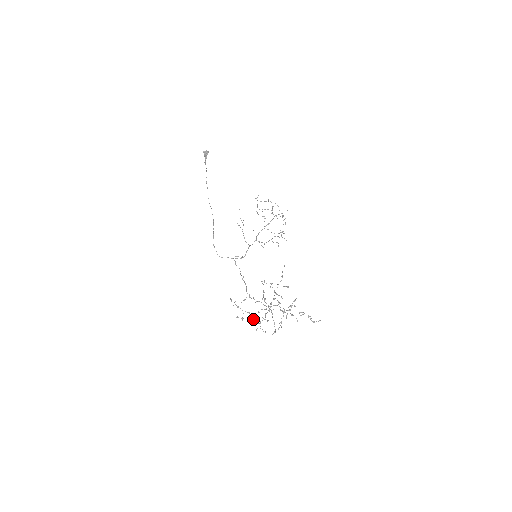
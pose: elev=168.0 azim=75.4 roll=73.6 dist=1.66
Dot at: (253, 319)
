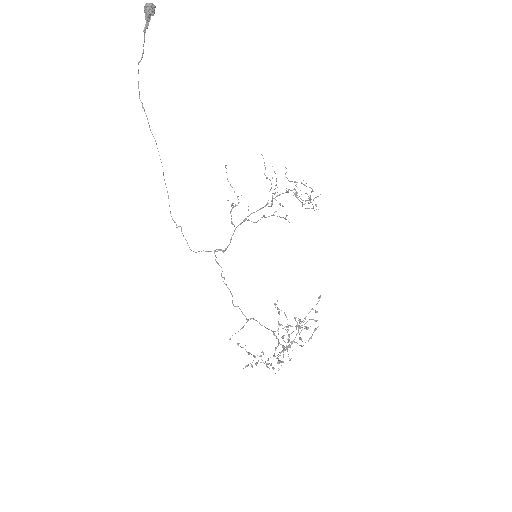
Dot at: occluded
